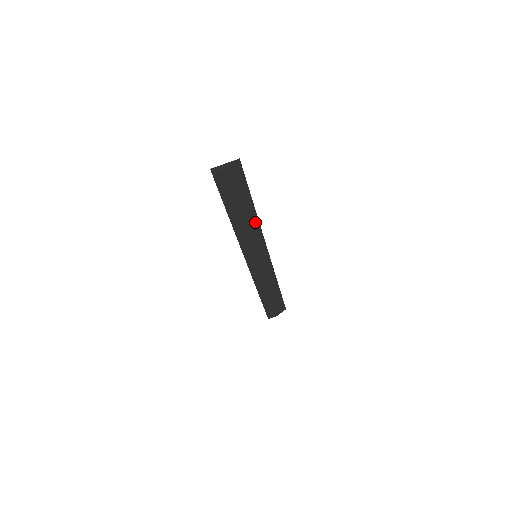
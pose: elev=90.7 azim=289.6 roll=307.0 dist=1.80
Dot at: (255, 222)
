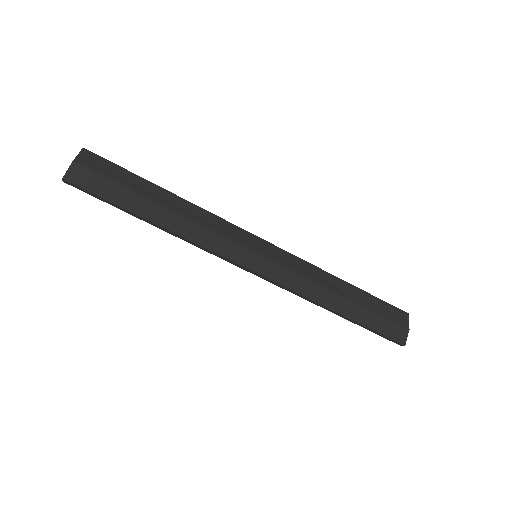
Dot at: (195, 210)
